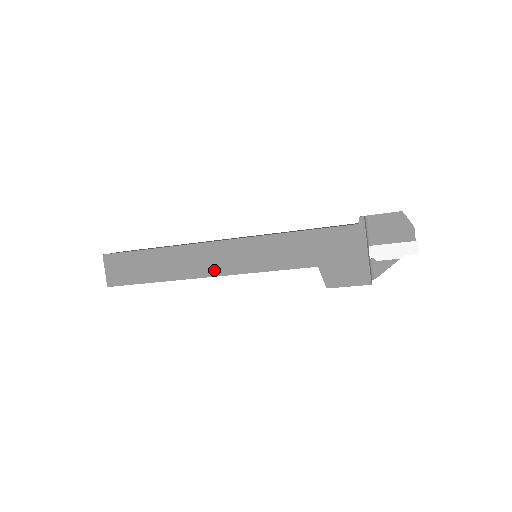
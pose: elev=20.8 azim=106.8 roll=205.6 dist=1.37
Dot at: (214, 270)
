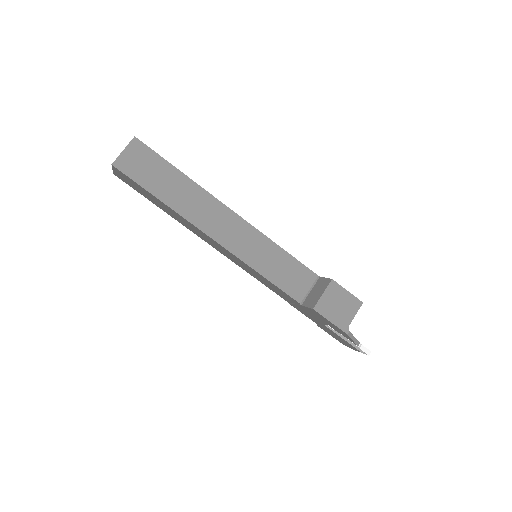
Dot at: occluded
